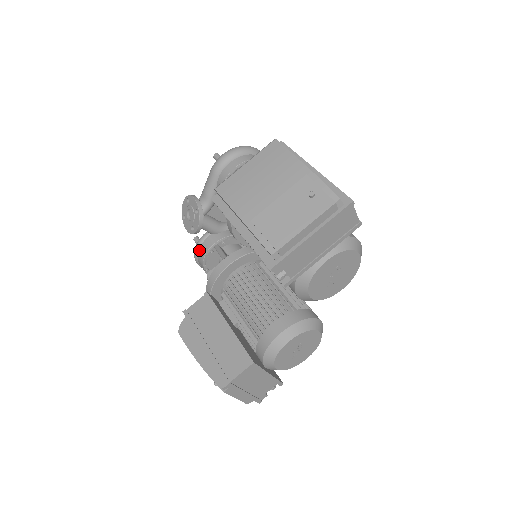
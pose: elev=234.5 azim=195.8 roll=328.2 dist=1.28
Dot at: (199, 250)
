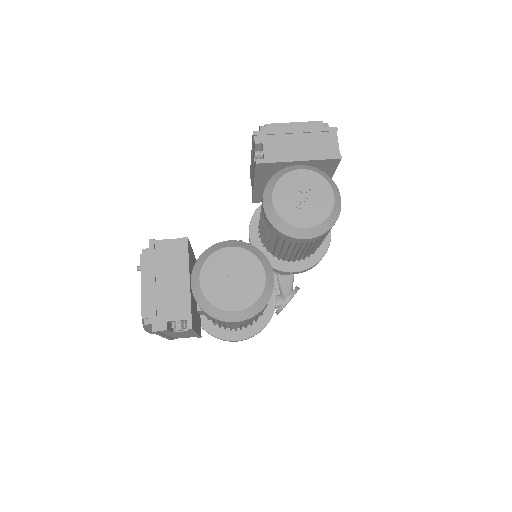
Dot at: occluded
